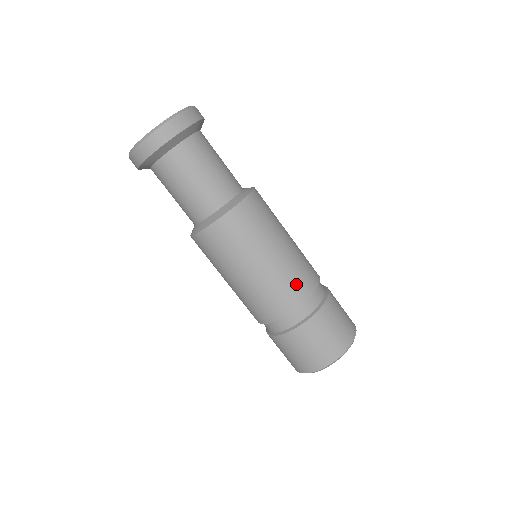
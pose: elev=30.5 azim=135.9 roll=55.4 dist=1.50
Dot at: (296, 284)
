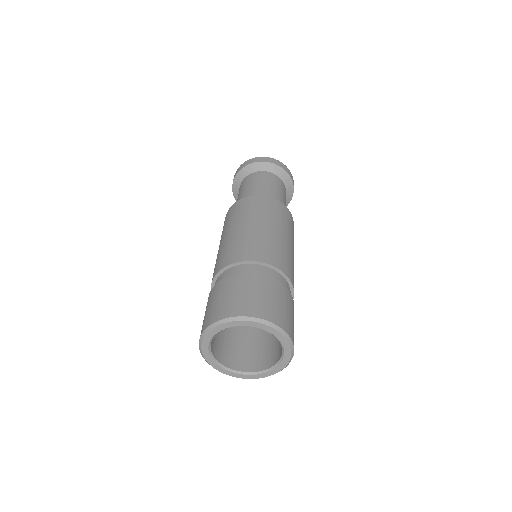
Dot at: (291, 269)
